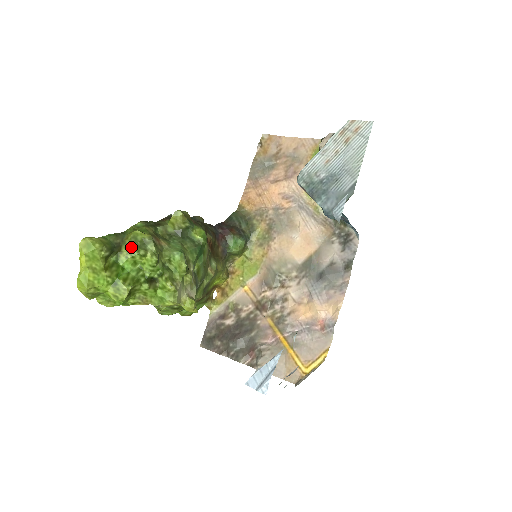
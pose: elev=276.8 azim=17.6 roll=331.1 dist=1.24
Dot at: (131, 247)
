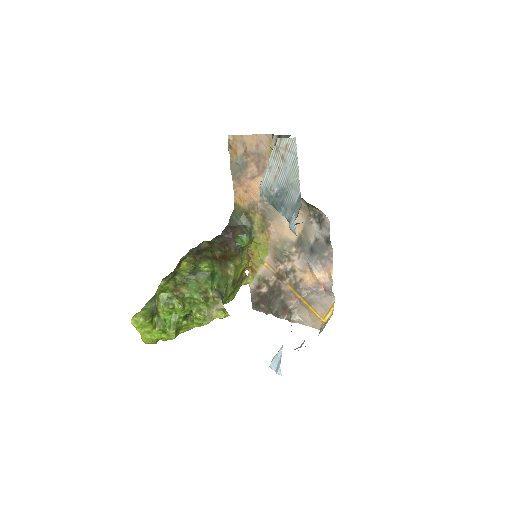
Dot at: (163, 307)
